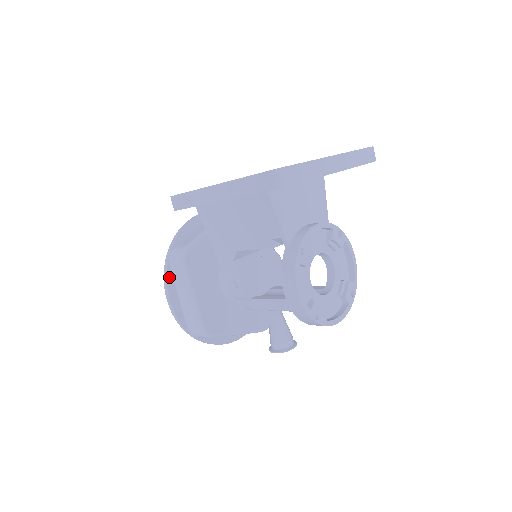
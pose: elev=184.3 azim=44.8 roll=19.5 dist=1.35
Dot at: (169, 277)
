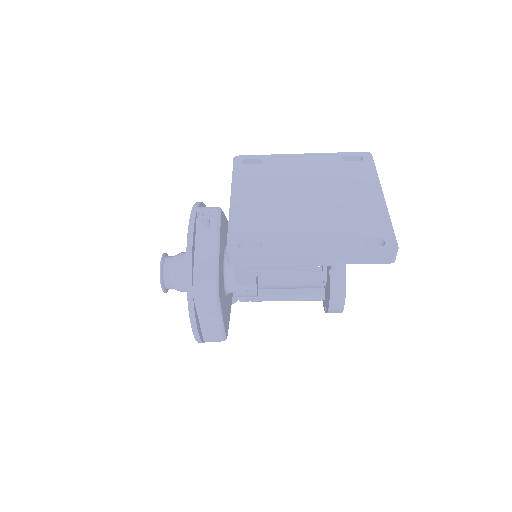
Dot at: (195, 311)
